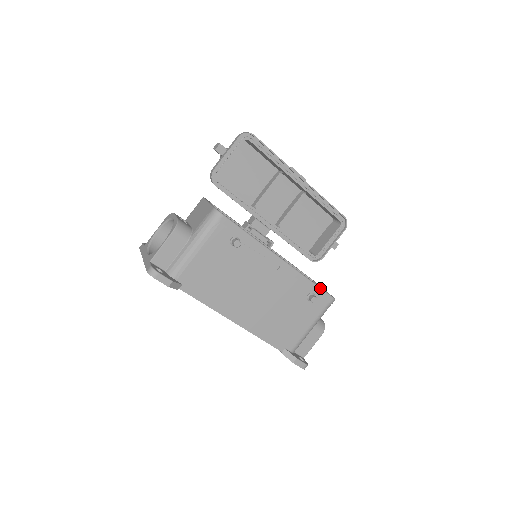
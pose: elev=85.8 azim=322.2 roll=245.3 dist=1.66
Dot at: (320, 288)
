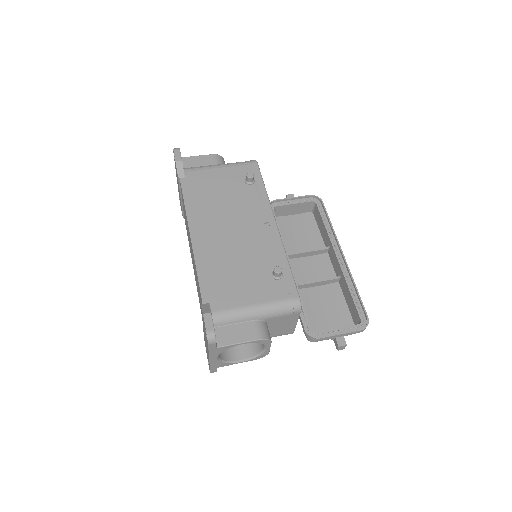
Dot at: occluded
